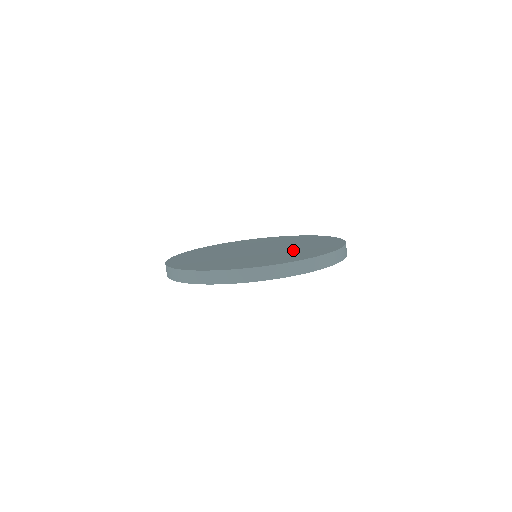
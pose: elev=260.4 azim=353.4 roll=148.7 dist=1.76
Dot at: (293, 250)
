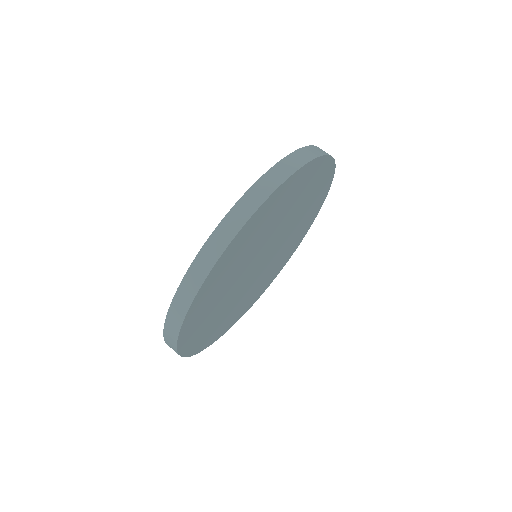
Dot at: occluded
